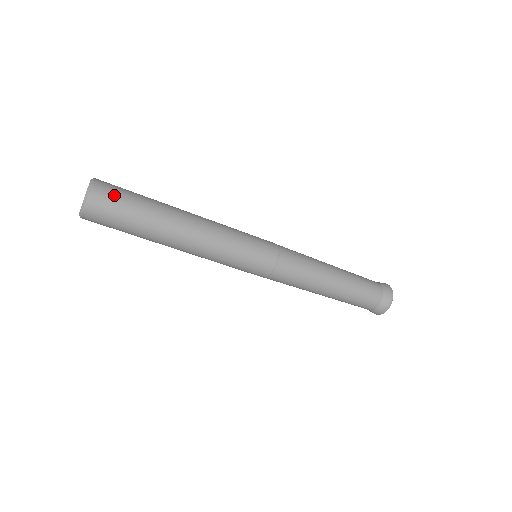
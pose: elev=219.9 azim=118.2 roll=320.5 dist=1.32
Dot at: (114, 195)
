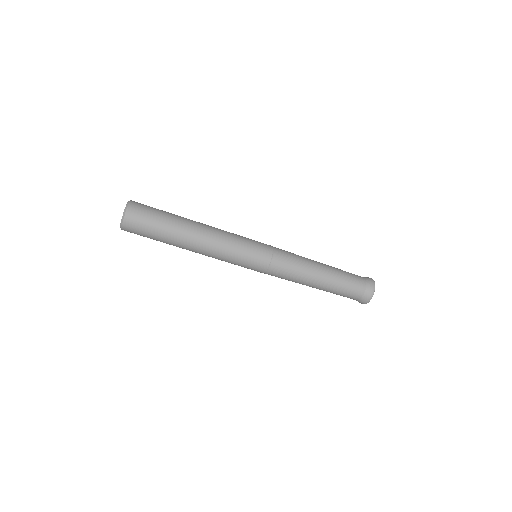
Dot at: (142, 218)
